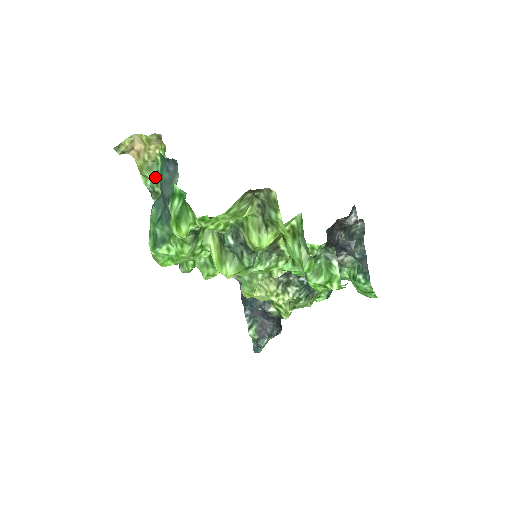
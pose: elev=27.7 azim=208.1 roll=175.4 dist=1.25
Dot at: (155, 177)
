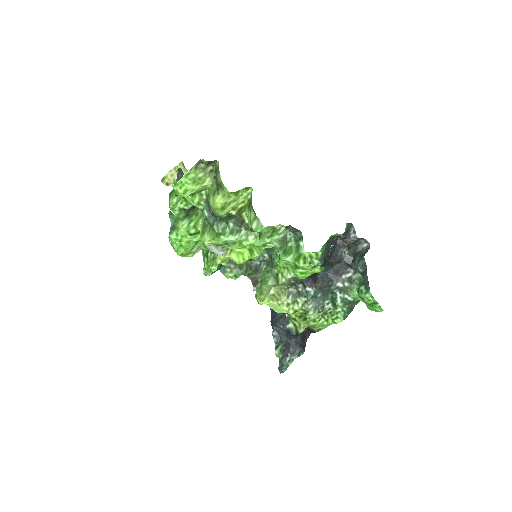
Dot at: occluded
